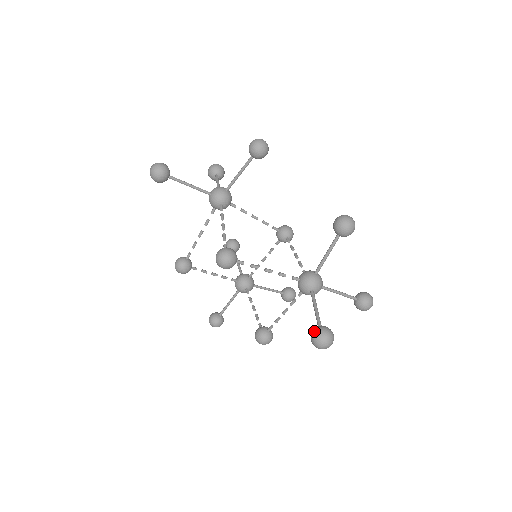
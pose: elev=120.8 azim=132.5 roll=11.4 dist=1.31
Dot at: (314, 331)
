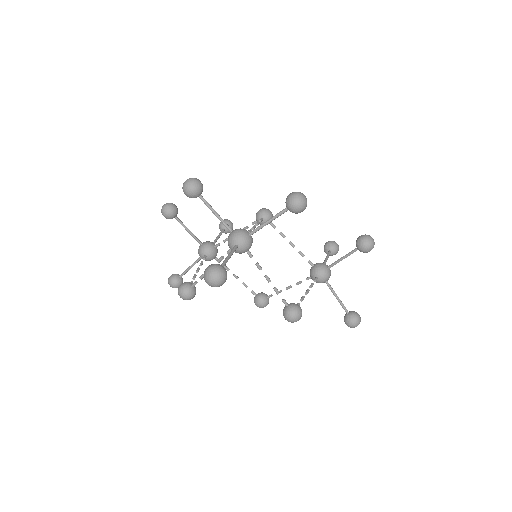
Dot at: (352, 322)
